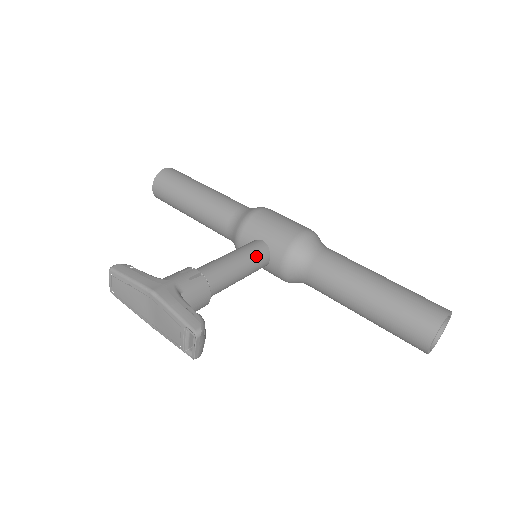
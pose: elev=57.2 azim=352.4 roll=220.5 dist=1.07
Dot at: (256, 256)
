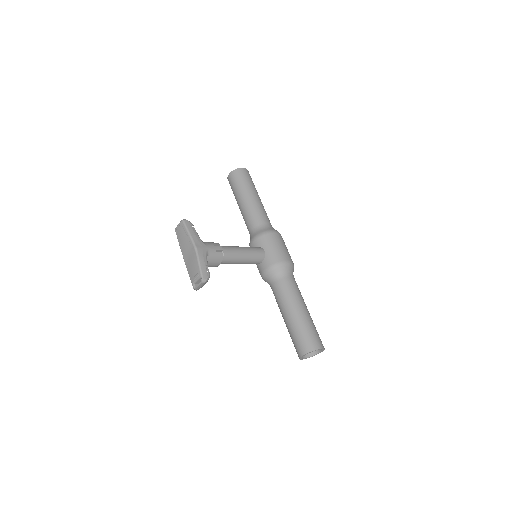
Dot at: (255, 257)
